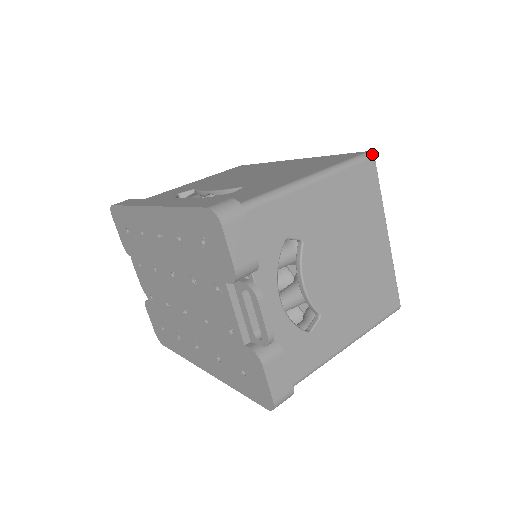
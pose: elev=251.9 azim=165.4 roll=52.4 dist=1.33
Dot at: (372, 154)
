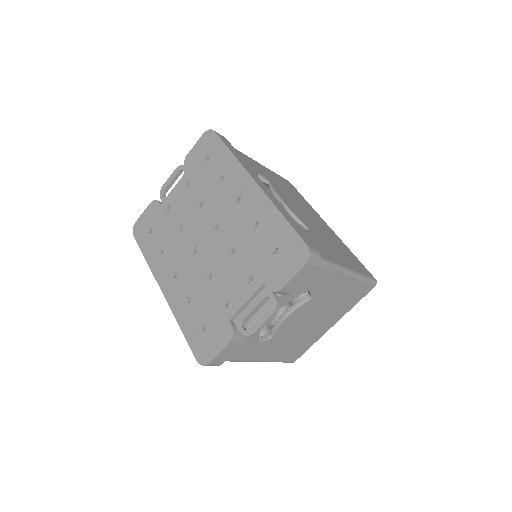
Dot at: (376, 283)
